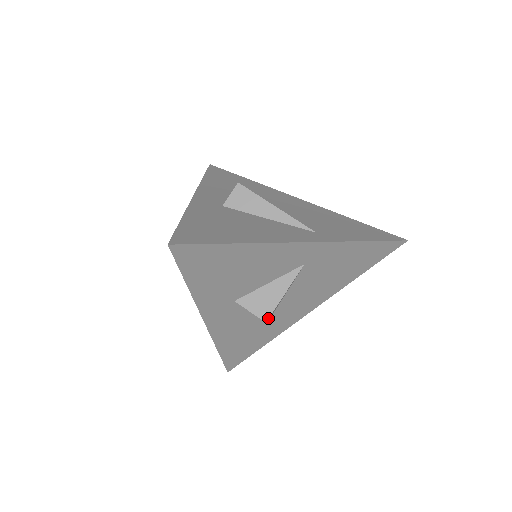
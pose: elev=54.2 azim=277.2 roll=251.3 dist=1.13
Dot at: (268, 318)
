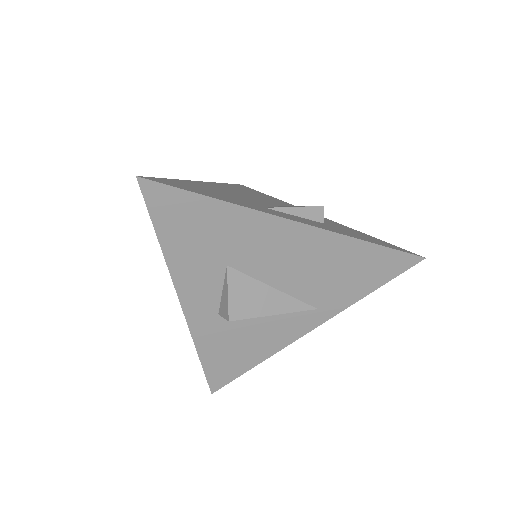
Dot at: occluded
